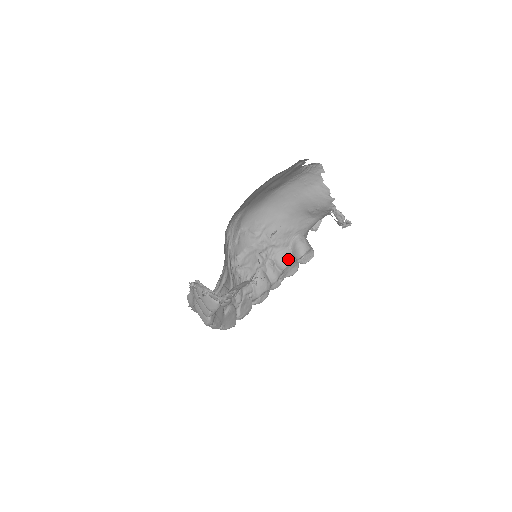
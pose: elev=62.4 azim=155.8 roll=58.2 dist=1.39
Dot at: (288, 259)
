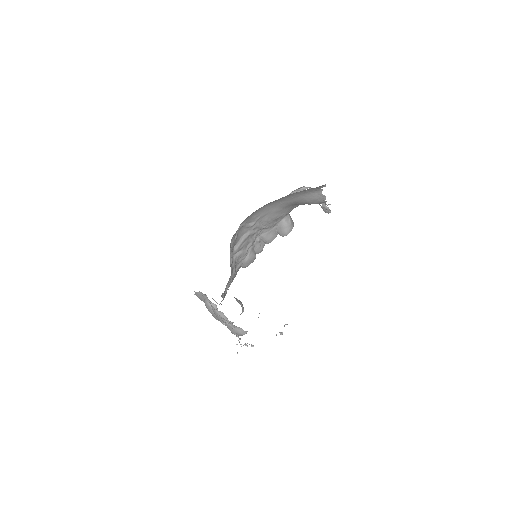
Dot at: (273, 236)
